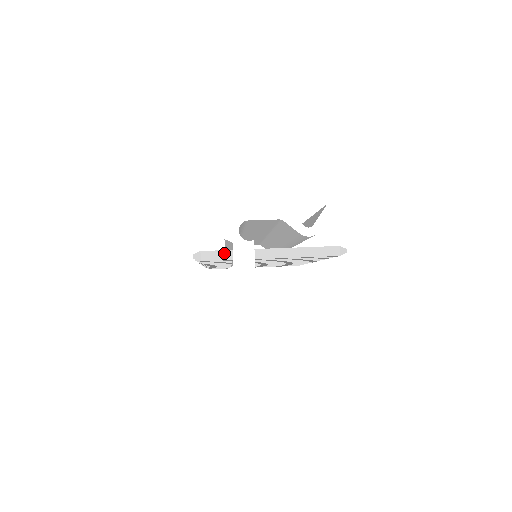
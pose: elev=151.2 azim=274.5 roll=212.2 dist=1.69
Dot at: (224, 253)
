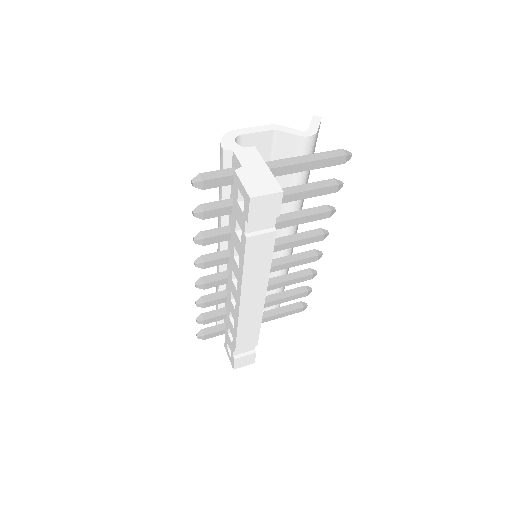
Dot at: (226, 171)
